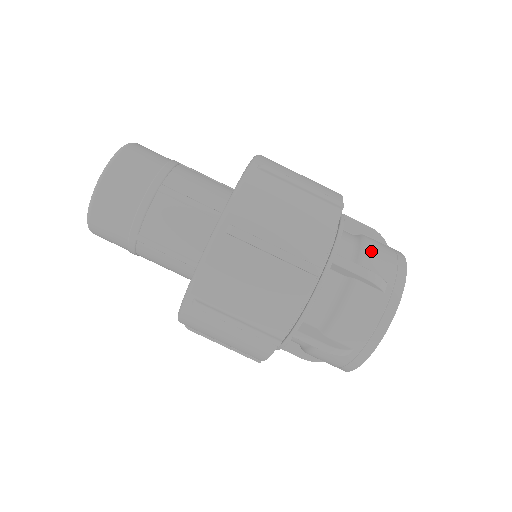
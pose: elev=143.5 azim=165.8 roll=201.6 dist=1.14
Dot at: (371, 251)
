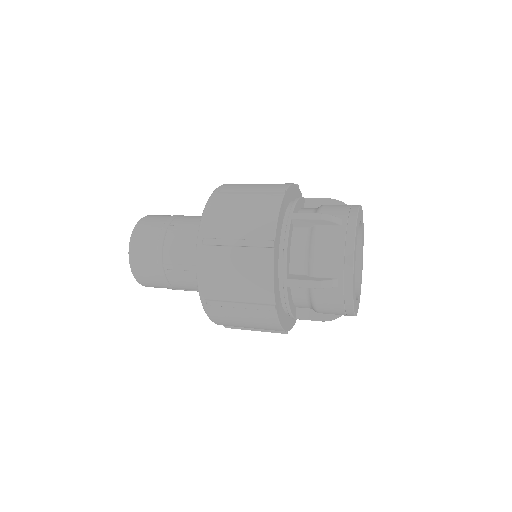
Dot at: (319, 253)
